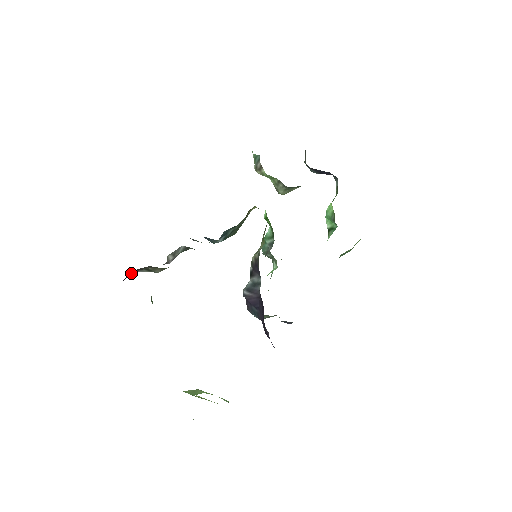
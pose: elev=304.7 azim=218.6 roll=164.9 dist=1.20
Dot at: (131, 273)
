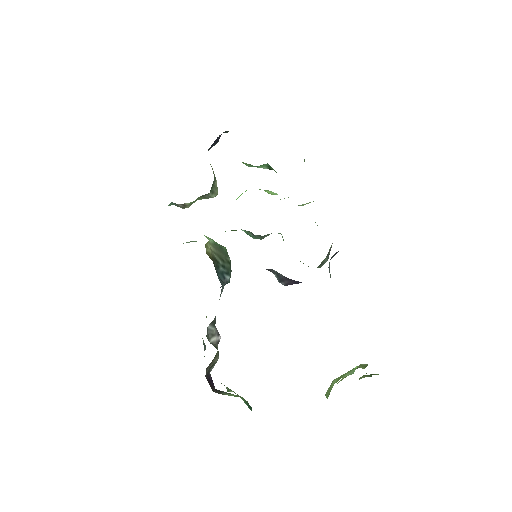
Dot at: (208, 380)
